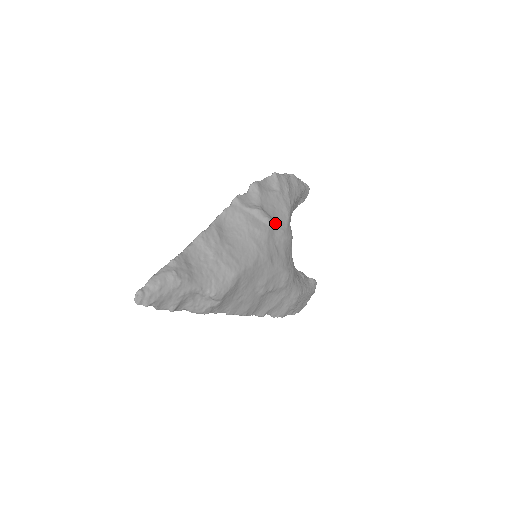
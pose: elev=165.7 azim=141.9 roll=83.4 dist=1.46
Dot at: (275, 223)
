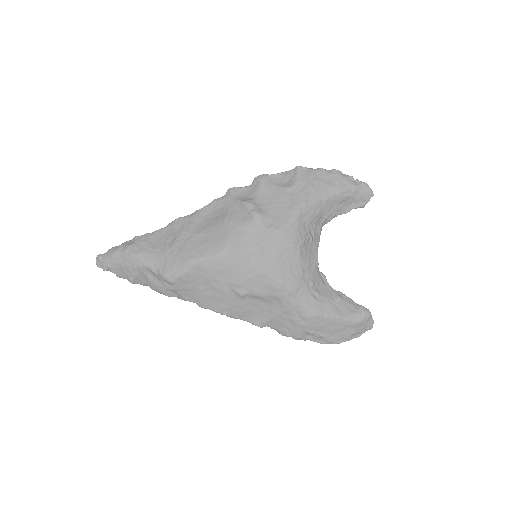
Dot at: (267, 219)
